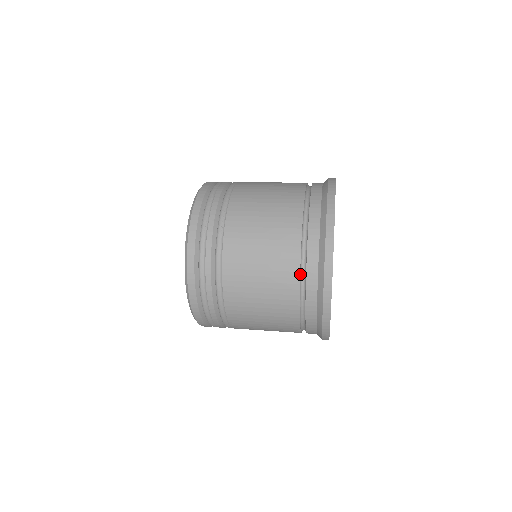
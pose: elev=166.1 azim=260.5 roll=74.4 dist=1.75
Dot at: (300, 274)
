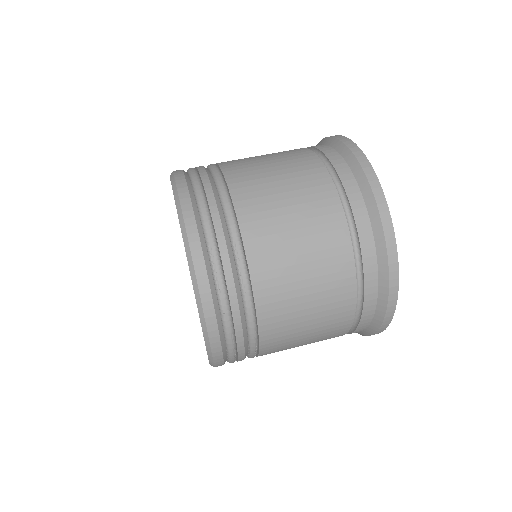
Dot at: occluded
